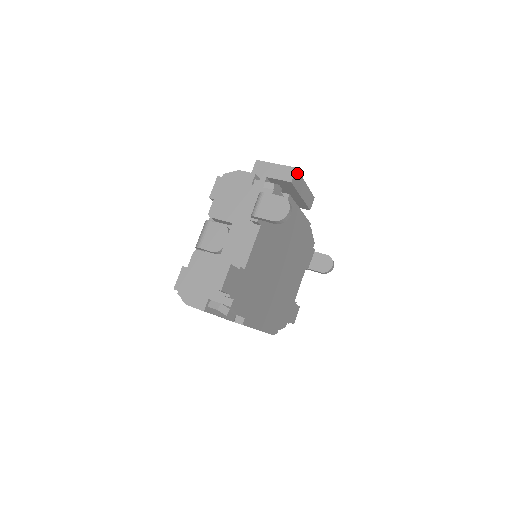
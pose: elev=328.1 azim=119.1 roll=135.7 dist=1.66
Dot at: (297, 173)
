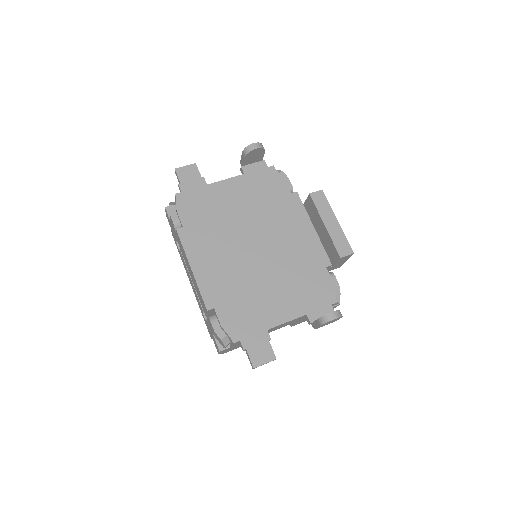
Dot at: (323, 196)
